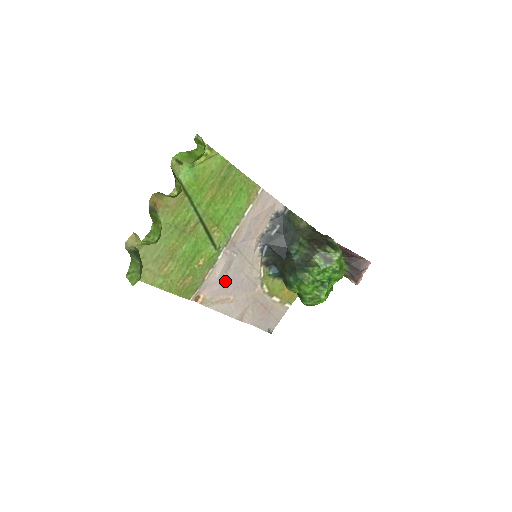
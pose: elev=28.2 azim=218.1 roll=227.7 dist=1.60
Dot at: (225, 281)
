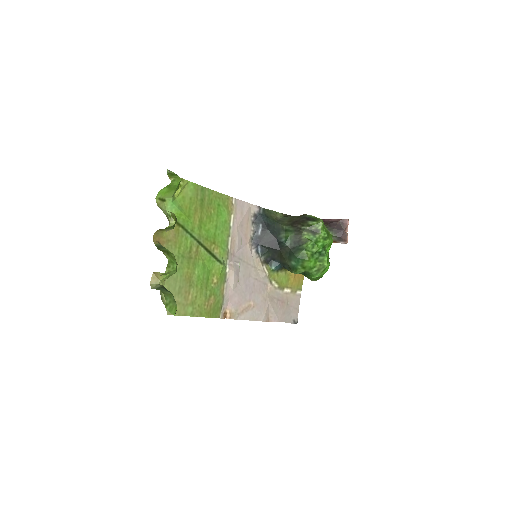
Dot at: (240, 290)
